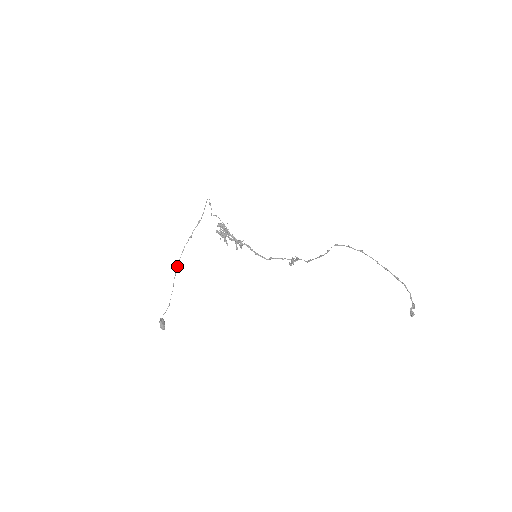
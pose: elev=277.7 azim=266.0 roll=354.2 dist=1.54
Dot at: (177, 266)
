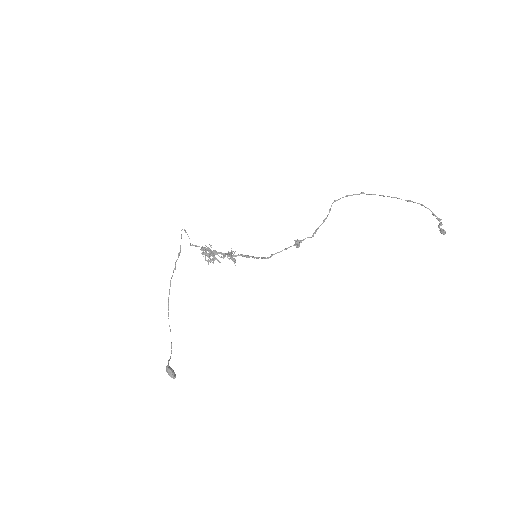
Dot at: (168, 304)
